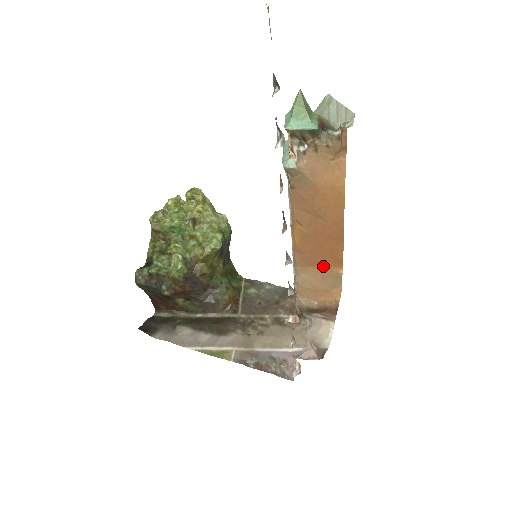
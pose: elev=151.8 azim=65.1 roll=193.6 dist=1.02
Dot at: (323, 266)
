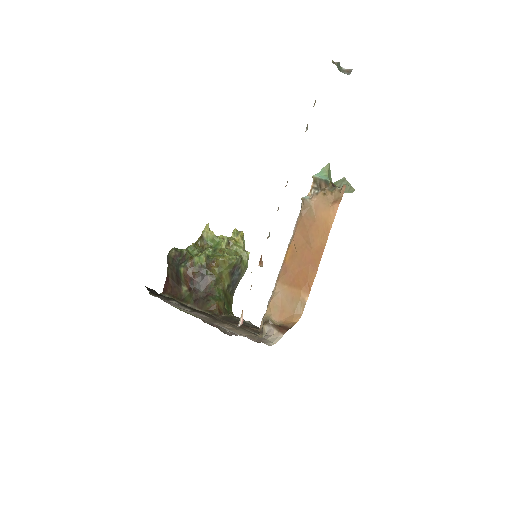
Dot at: (296, 288)
